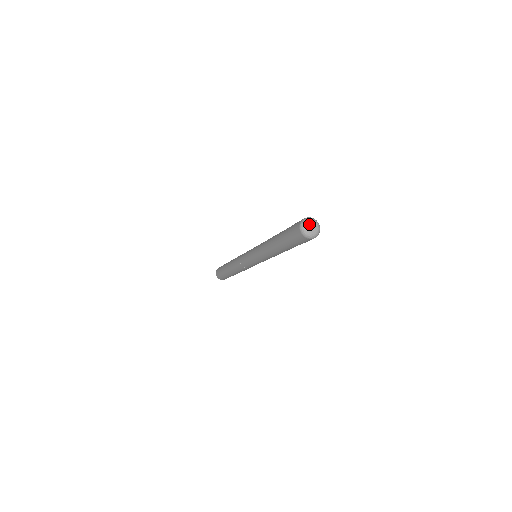
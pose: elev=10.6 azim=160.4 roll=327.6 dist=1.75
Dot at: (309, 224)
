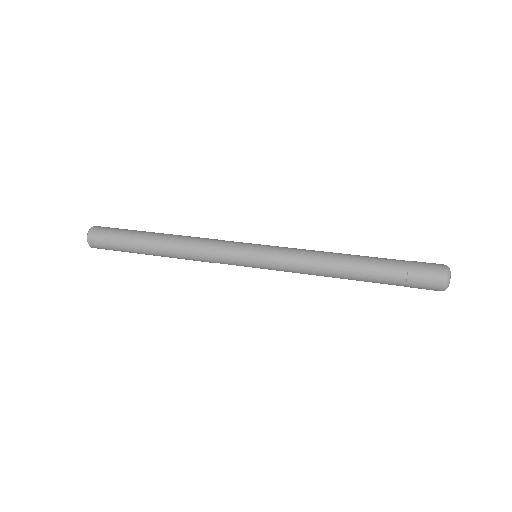
Dot at: occluded
